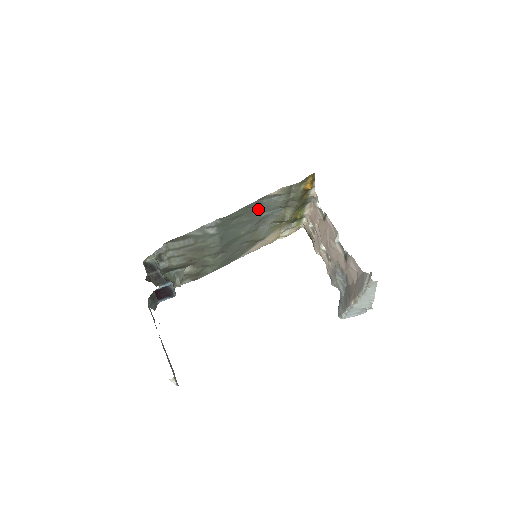
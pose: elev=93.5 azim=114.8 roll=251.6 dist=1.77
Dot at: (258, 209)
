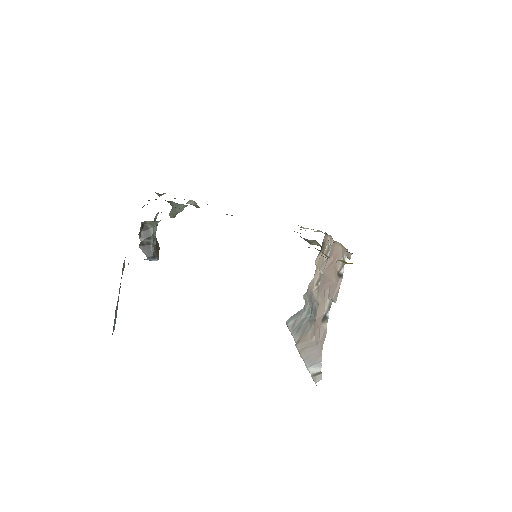
Dot at: occluded
